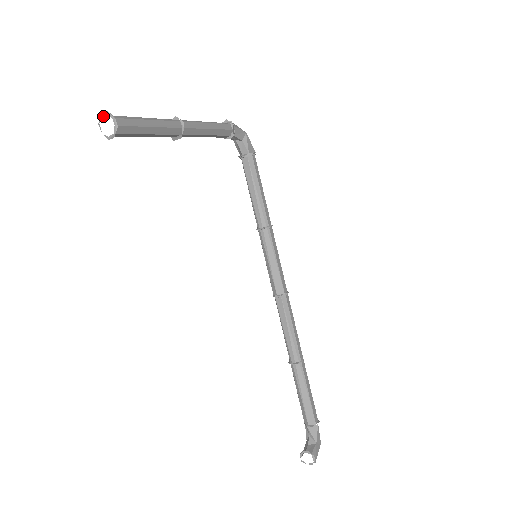
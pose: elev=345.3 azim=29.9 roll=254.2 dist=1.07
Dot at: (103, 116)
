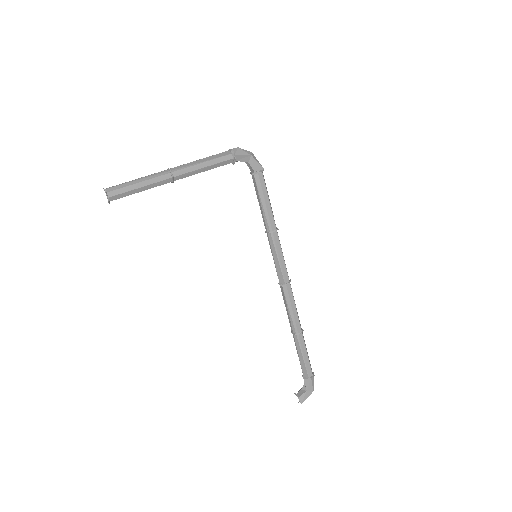
Dot at: occluded
